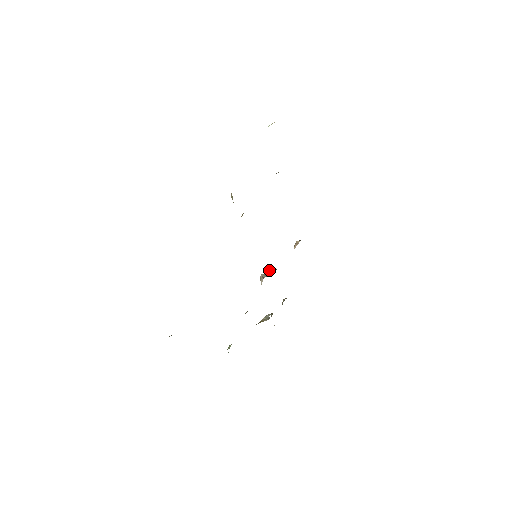
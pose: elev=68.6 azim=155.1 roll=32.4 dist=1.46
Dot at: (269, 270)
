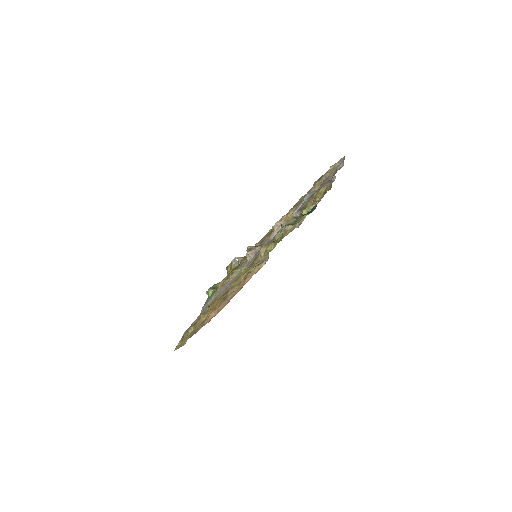
Dot at: (253, 248)
